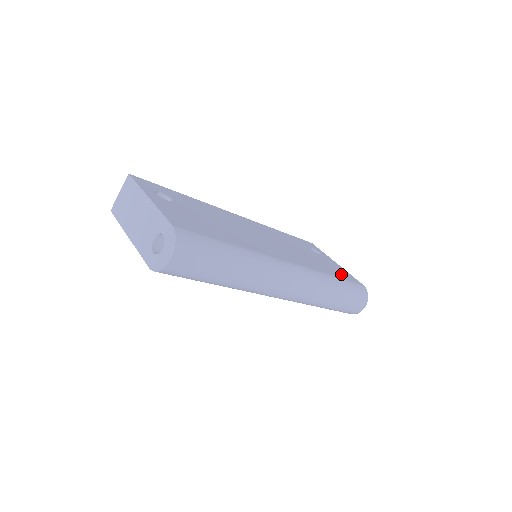
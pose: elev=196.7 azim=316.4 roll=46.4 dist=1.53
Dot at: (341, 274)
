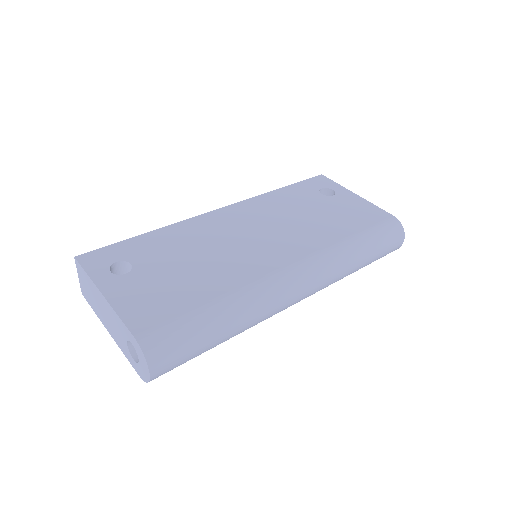
Dot at: (362, 219)
